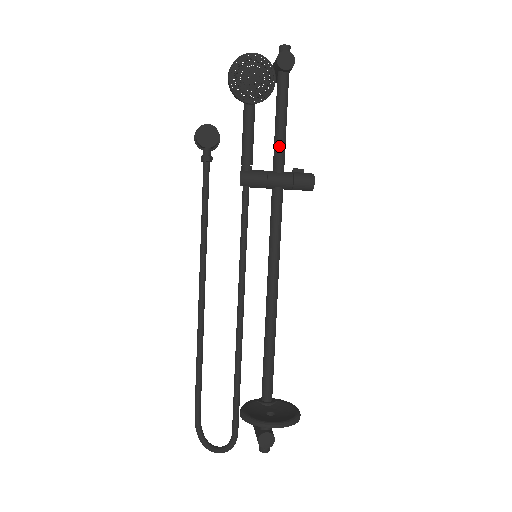
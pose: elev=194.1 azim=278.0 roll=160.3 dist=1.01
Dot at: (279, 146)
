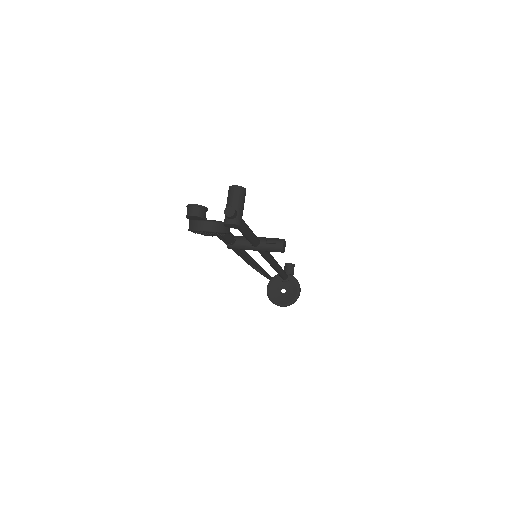
Dot at: (249, 241)
